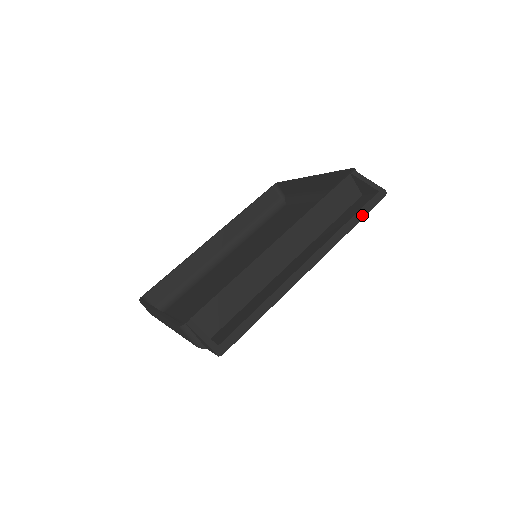
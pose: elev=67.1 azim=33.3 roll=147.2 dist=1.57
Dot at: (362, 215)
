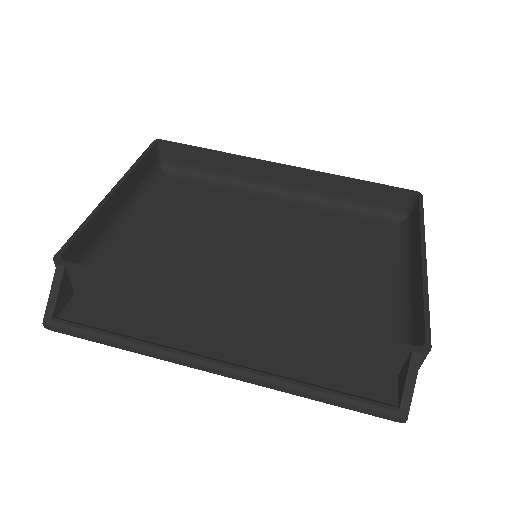
Dot at: (341, 404)
